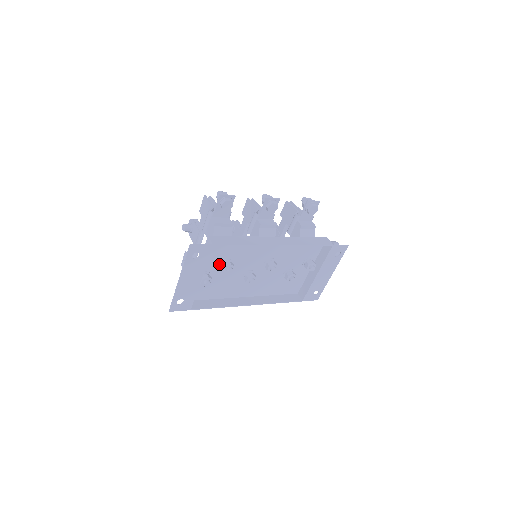
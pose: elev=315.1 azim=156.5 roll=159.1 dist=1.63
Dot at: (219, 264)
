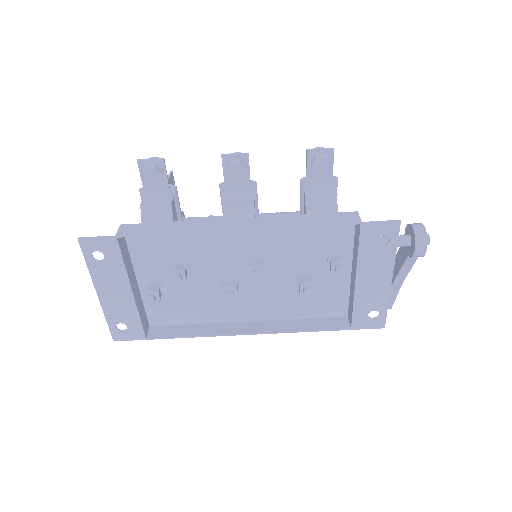
Dot at: (166, 269)
